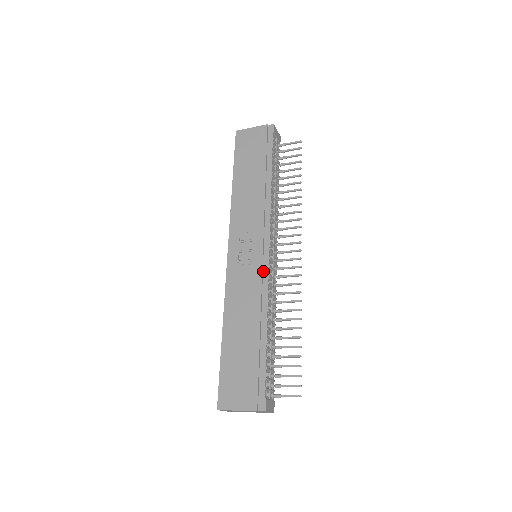
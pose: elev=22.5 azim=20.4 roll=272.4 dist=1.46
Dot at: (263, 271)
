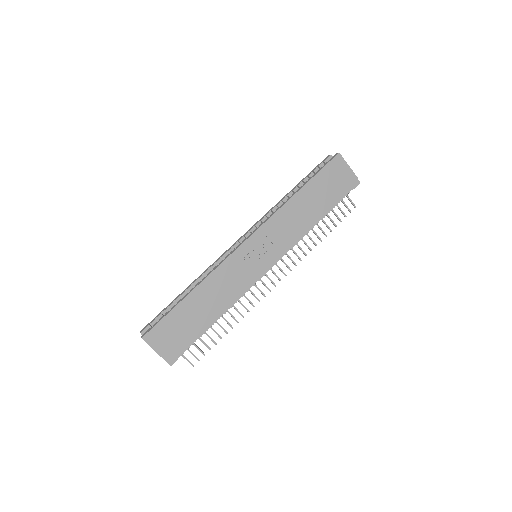
Dot at: (253, 279)
